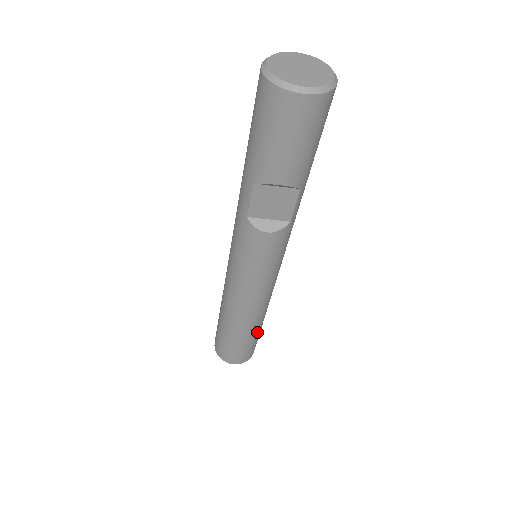
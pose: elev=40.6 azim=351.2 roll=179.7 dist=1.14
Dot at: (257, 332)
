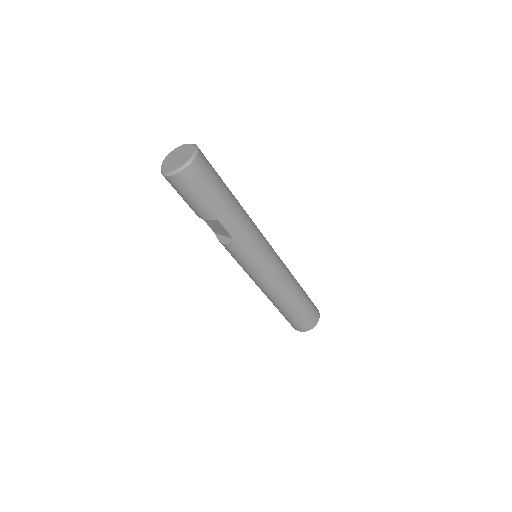
Dot at: (292, 310)
